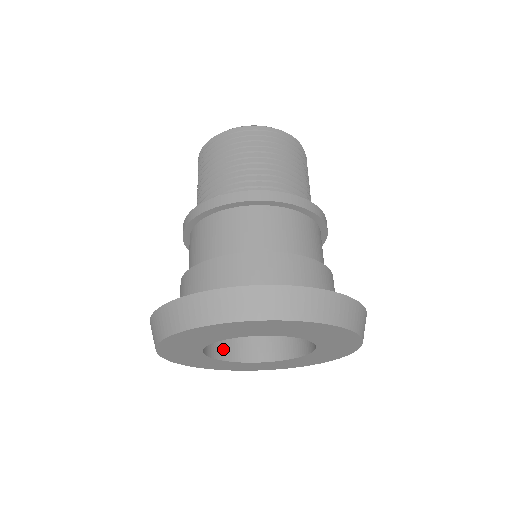
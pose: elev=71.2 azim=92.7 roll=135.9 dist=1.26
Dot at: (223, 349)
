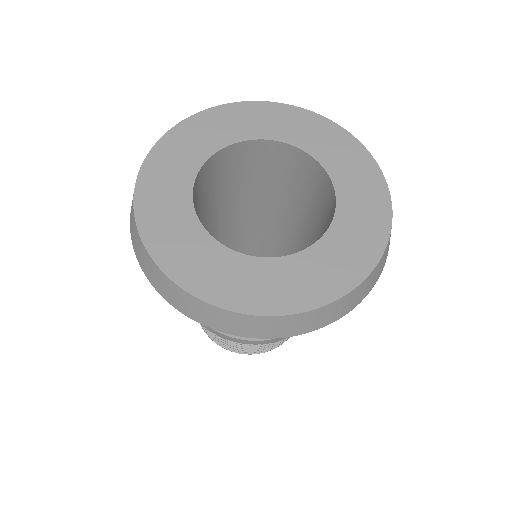
Dot at: (194, 201)
